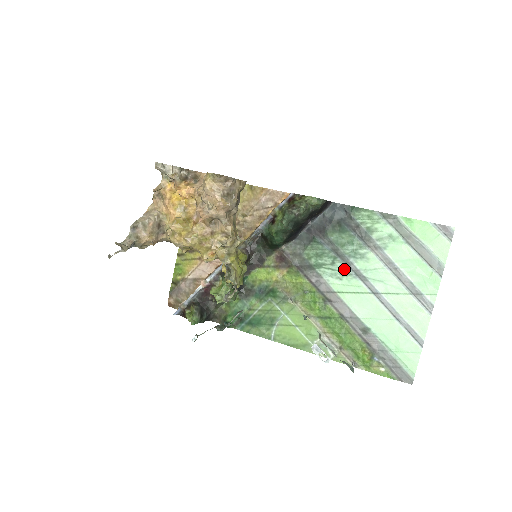
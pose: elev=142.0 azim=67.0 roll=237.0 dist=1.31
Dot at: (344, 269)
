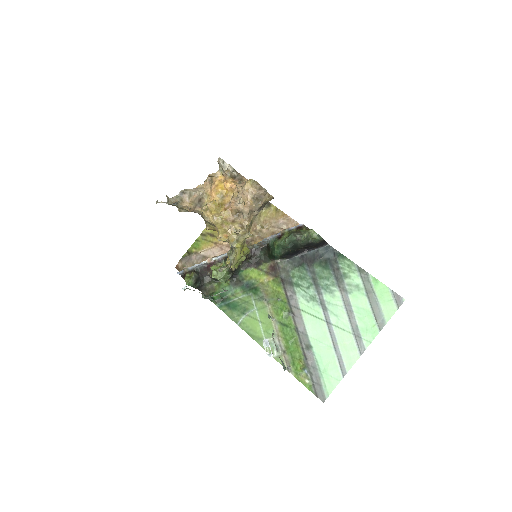
Dot at: (314, 295)
